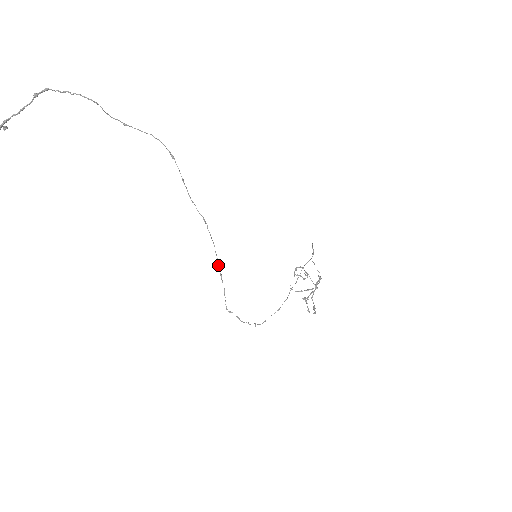
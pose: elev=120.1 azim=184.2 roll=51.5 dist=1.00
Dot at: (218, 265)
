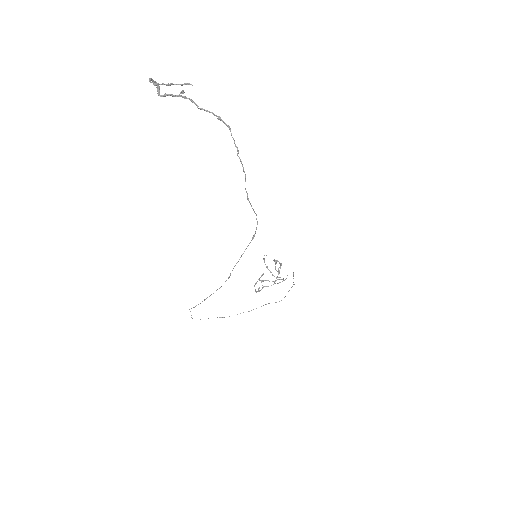
Dot at: (210, 295)
